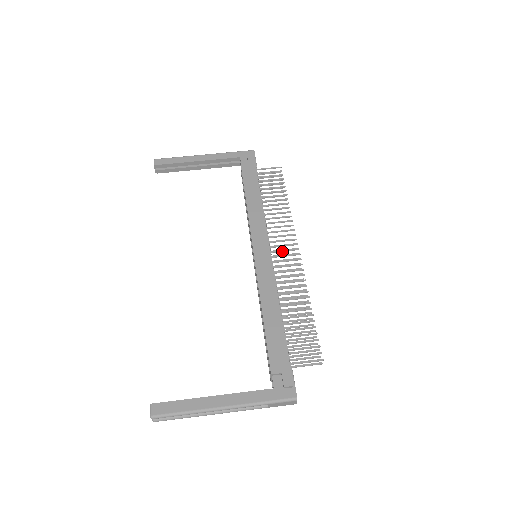
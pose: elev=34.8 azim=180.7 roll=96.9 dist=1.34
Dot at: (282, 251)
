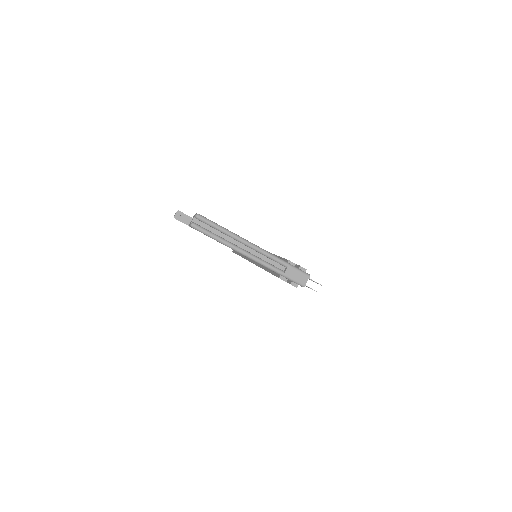
Dot at: occluded
